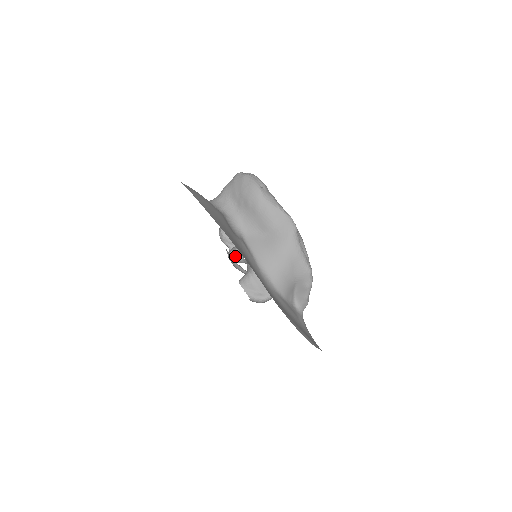
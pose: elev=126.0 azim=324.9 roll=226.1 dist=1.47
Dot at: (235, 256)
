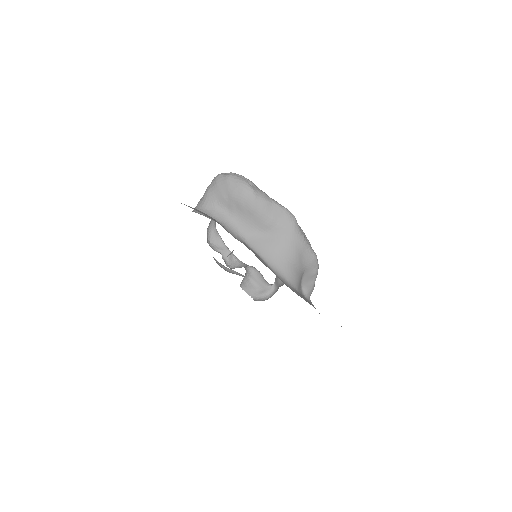
Dot at: (230, 261)
